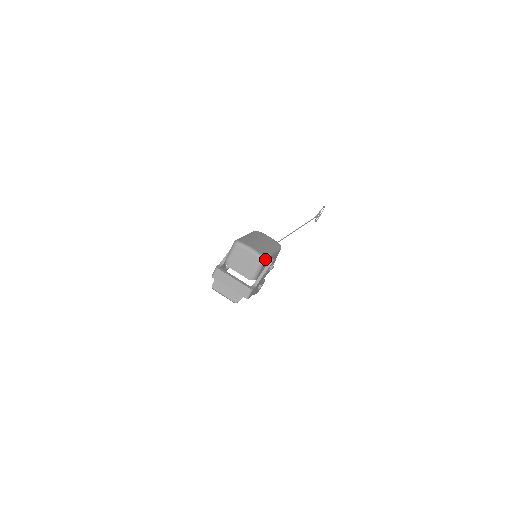
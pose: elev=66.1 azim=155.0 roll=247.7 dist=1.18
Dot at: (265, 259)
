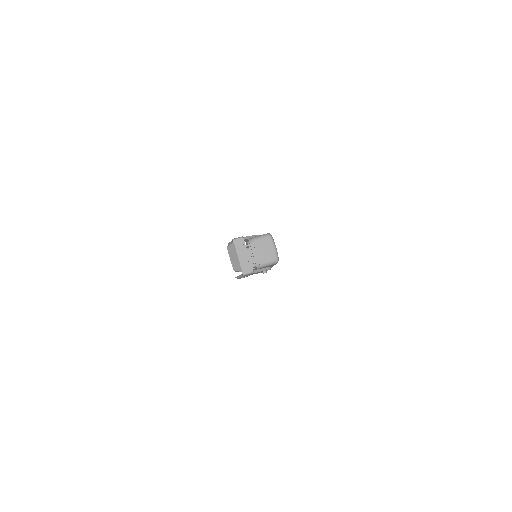
Dot at: occluded
